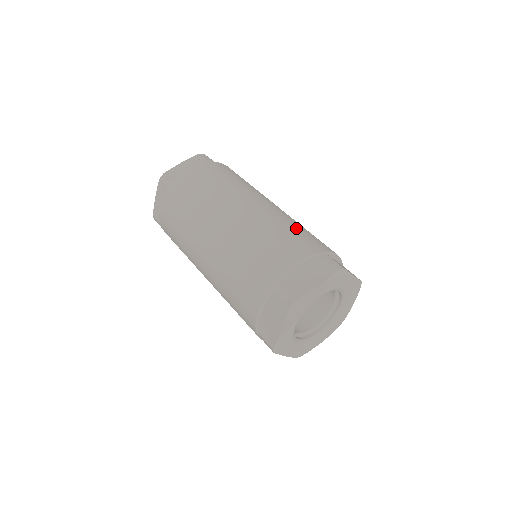
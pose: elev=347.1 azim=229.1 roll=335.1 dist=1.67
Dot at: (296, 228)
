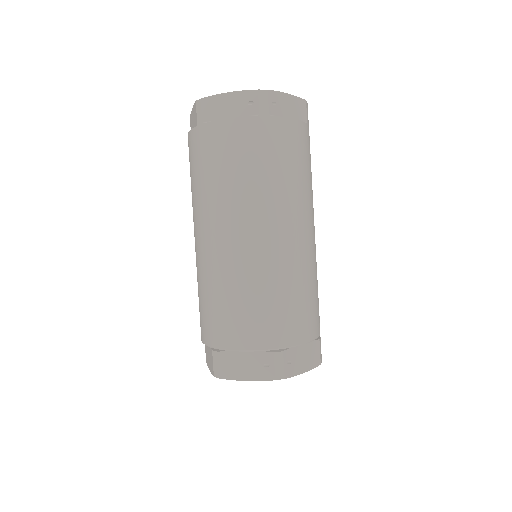
Dot at: (282, 298)
